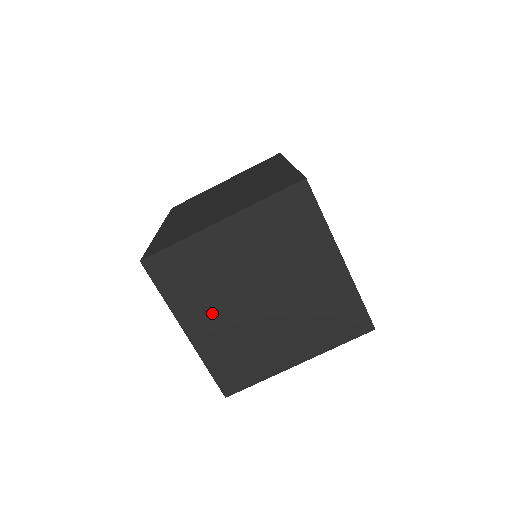
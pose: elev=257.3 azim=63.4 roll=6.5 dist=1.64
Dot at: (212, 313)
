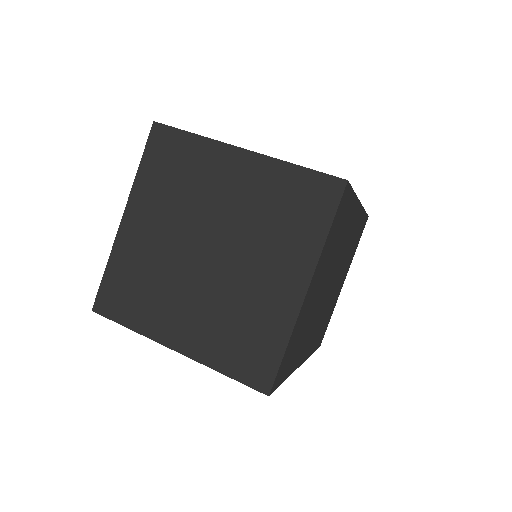
Dot at: (158, 222)
